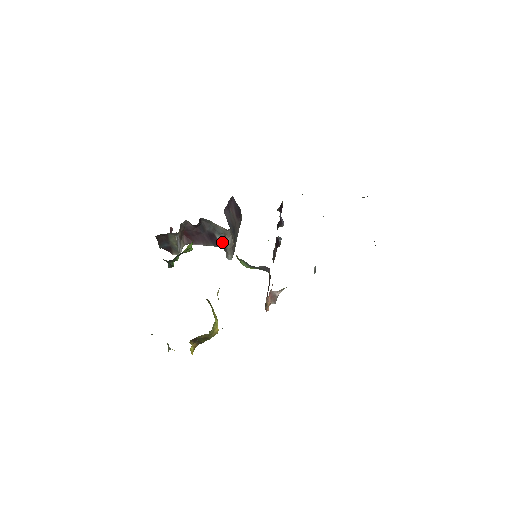
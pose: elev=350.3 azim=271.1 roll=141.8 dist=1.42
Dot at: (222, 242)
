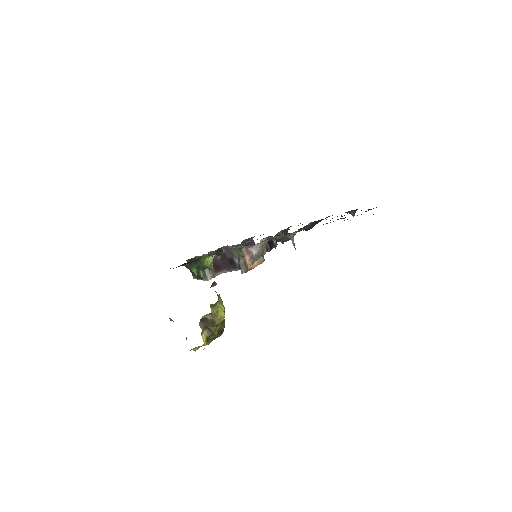
Dot at: (238, 263)
